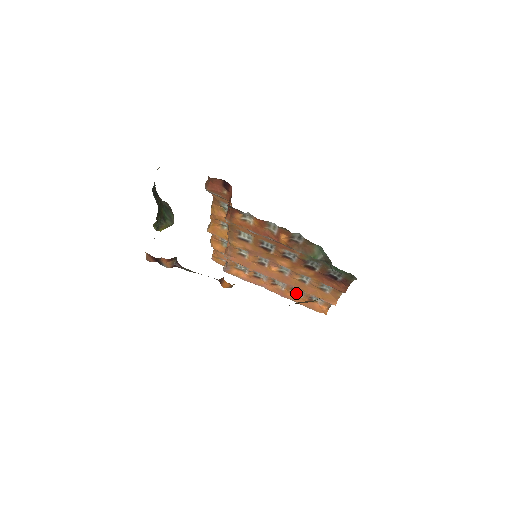
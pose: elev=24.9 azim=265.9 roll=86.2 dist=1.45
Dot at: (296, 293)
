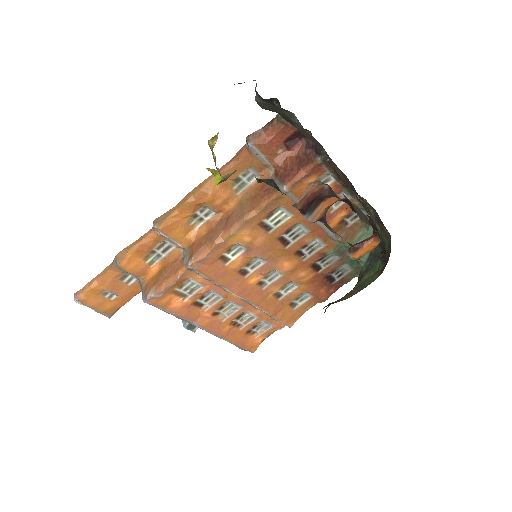
Dot at: (237, 324)
